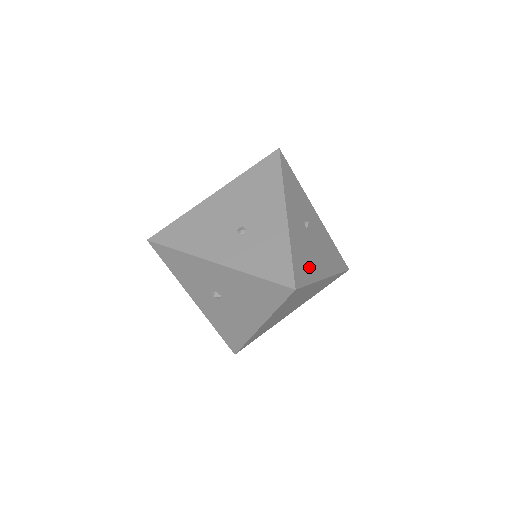
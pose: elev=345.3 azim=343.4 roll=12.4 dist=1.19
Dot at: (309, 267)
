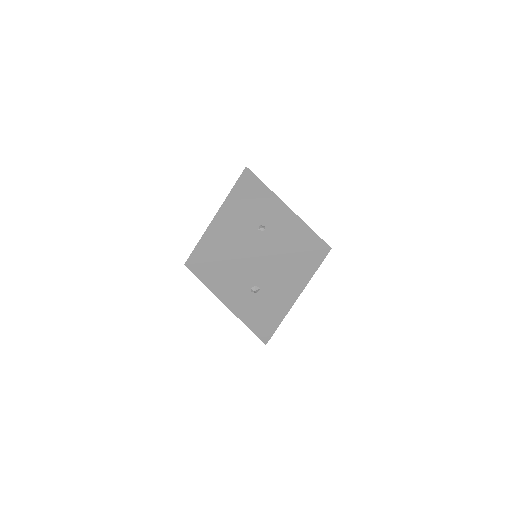
Dot at: occluded
